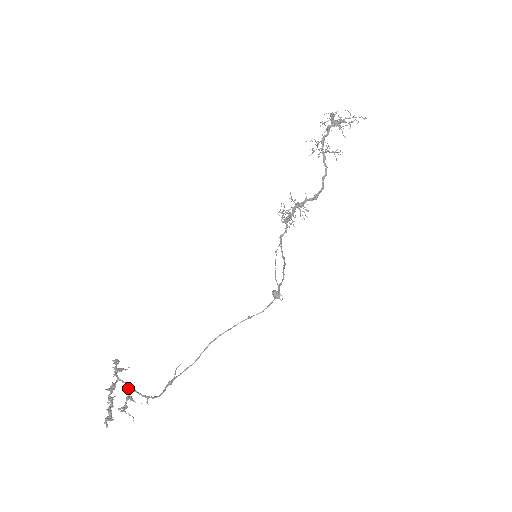
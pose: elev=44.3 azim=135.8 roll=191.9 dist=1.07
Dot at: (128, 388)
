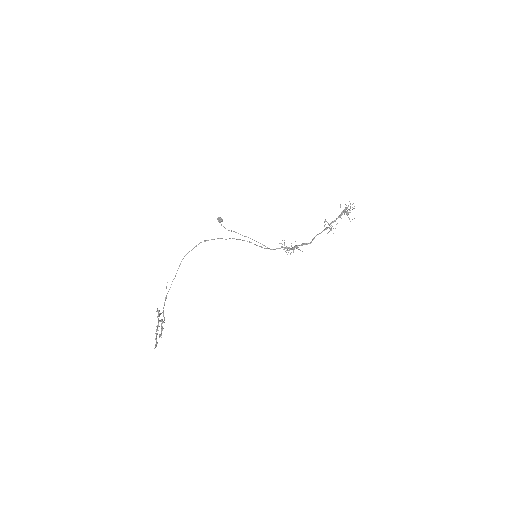
Dot at: occluded
